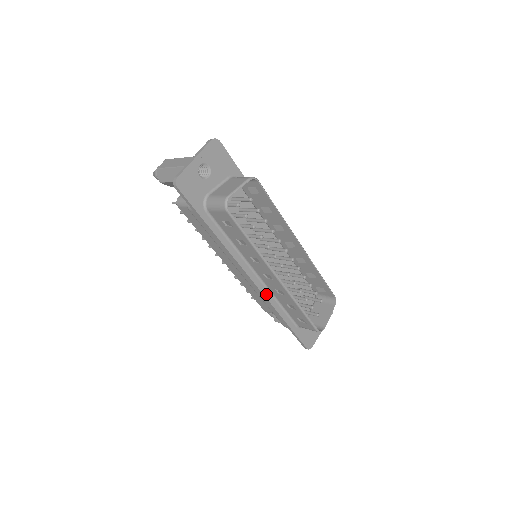
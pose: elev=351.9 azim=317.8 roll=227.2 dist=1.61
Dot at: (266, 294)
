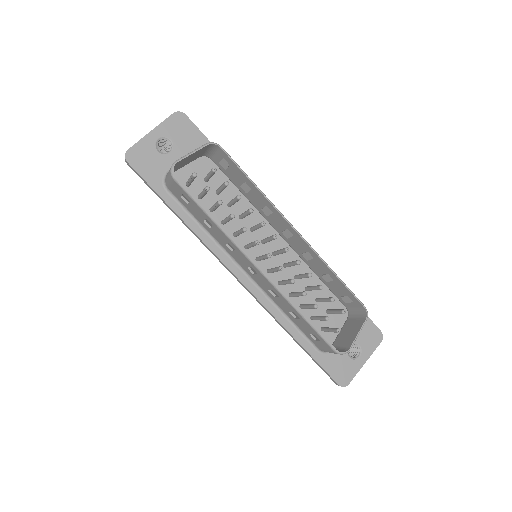
Dot at: (262, 299)
